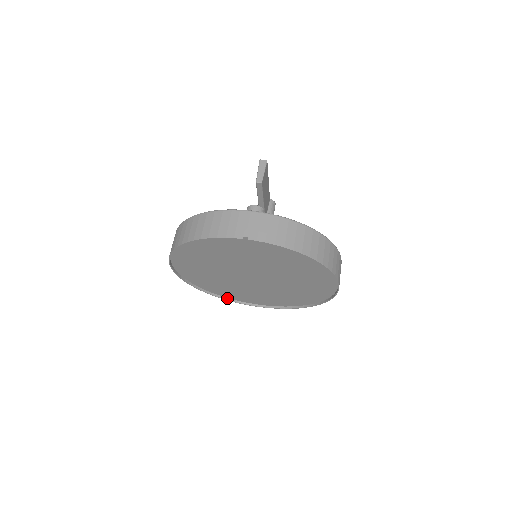
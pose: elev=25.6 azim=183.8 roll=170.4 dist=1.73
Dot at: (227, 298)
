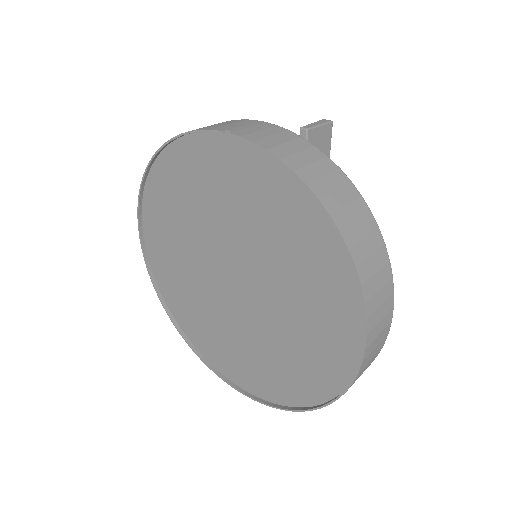
Dot at: (198, 351)
